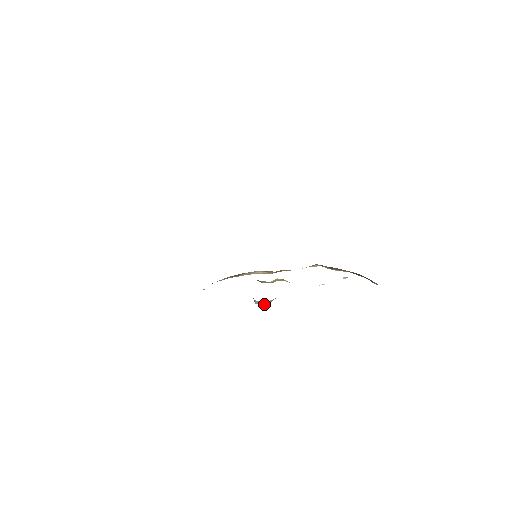
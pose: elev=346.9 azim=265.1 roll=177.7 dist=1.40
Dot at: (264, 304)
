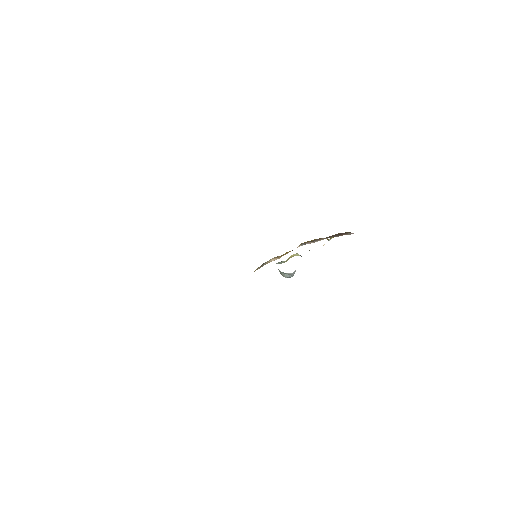
Dot at: (291, 276)
